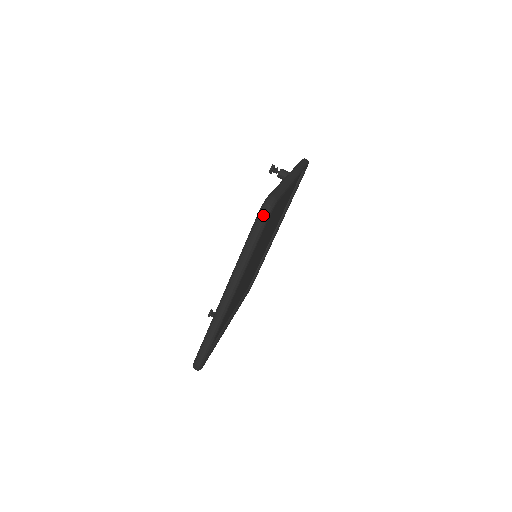
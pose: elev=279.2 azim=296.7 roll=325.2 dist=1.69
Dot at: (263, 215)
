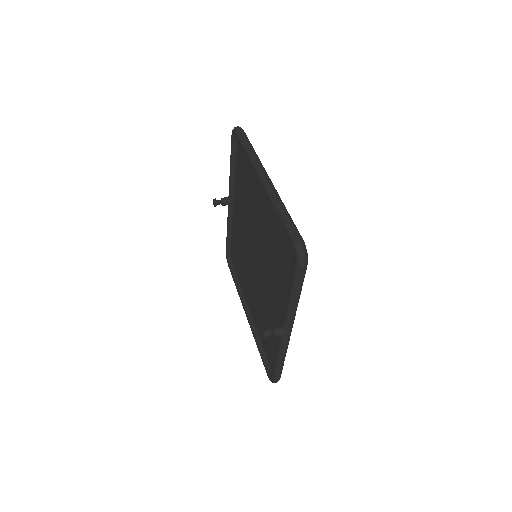
Dot at: (239, 127)
